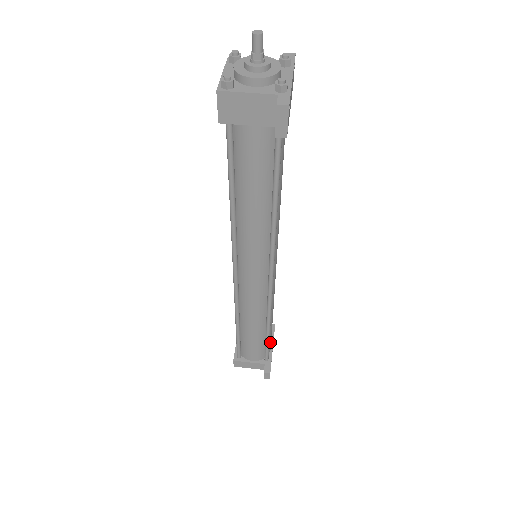
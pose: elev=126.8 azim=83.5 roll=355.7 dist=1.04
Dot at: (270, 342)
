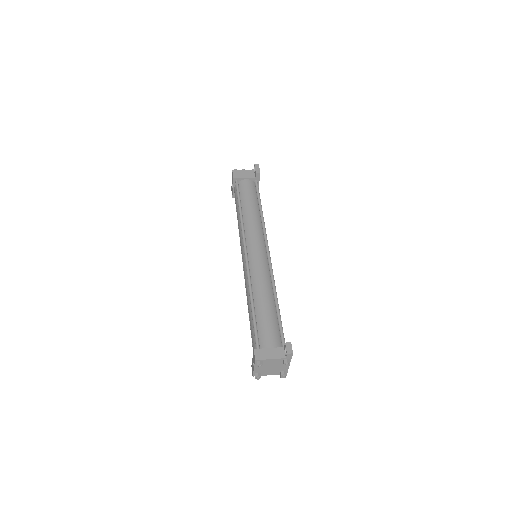
Dot at: occluded
